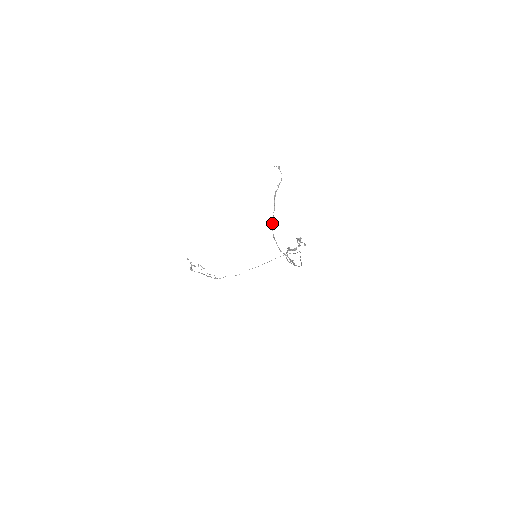
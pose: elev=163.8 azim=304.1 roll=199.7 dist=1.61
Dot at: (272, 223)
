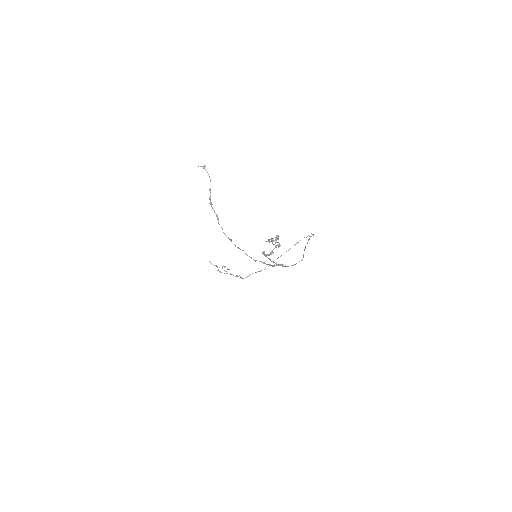
Dot at: (225, 234)
